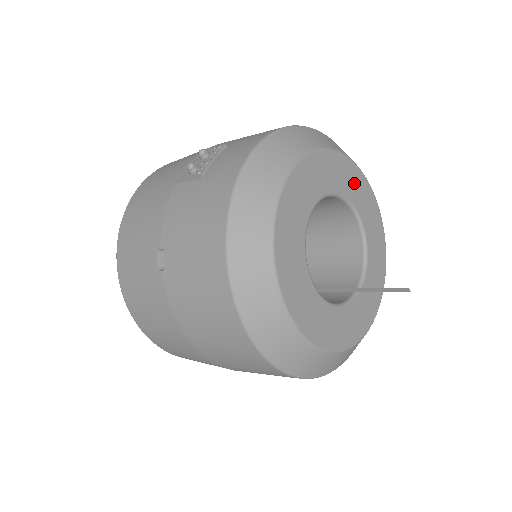
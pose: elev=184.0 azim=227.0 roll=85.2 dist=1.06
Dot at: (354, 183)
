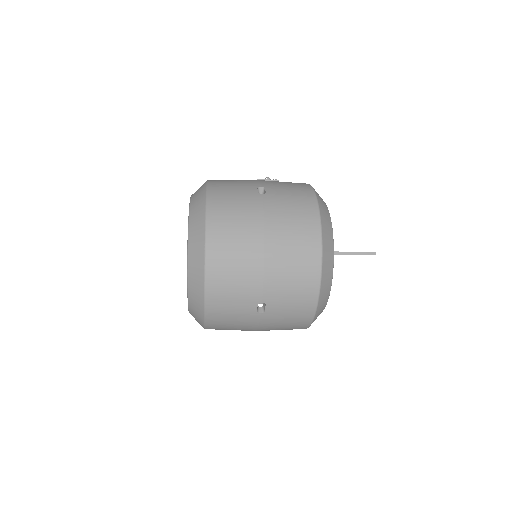
Dot at: occluded
